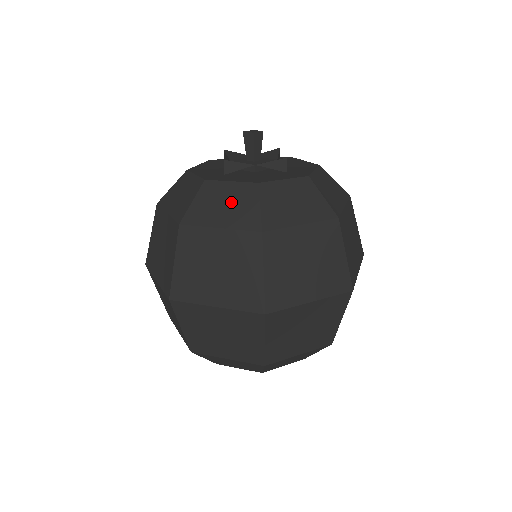
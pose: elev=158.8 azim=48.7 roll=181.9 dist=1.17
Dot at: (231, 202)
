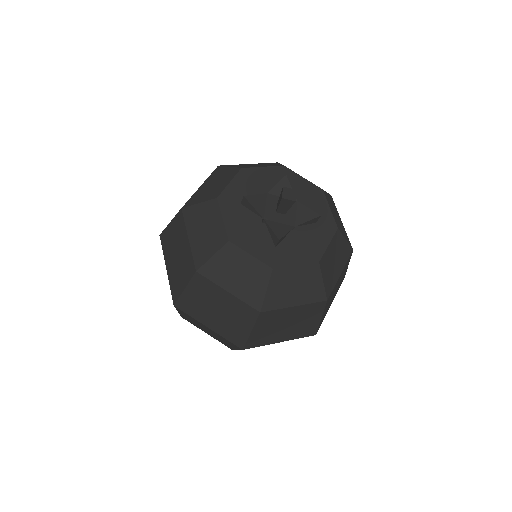
Dot at: (208, 232)
